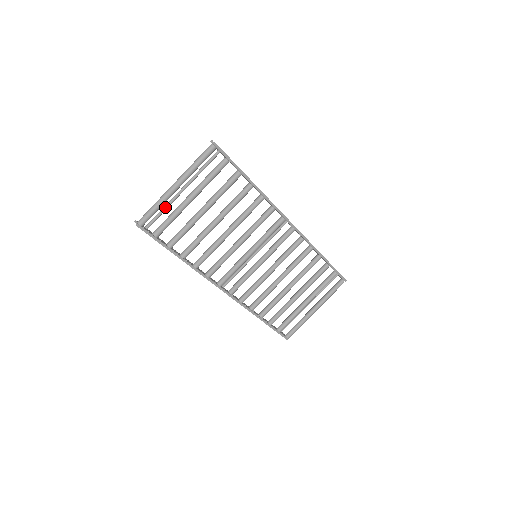
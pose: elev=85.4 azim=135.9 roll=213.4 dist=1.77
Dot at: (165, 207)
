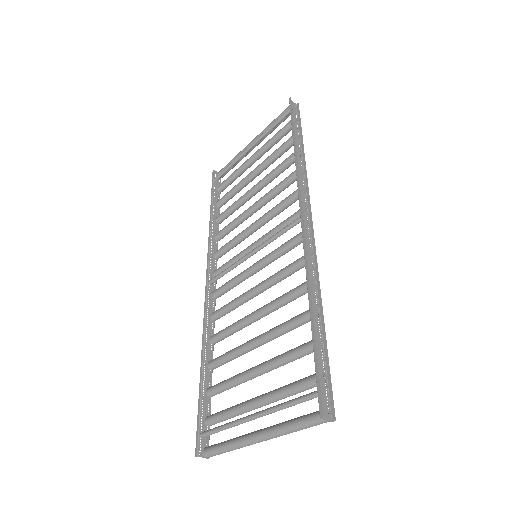
Dot at: occluded
